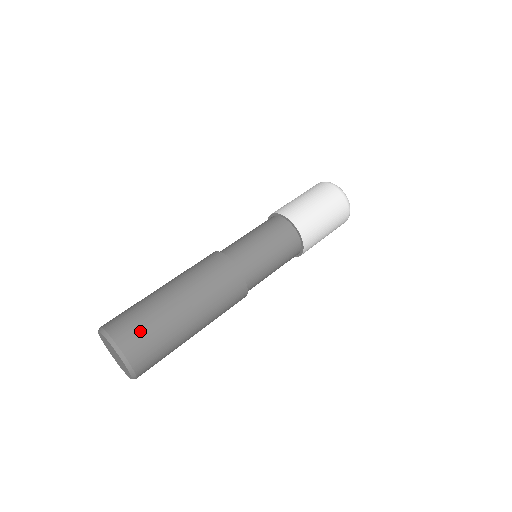
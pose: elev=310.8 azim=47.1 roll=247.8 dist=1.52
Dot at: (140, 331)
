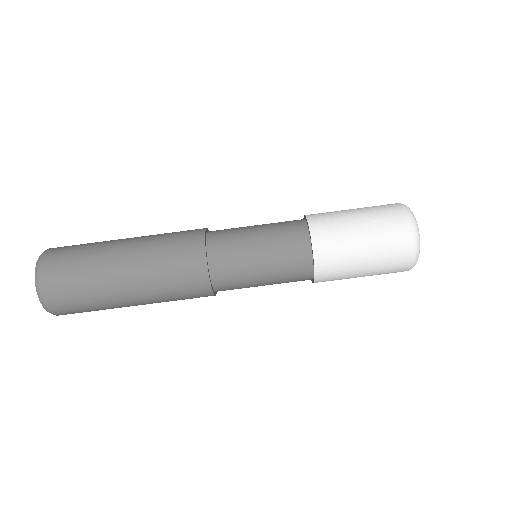
Dot at: (75, 306)
